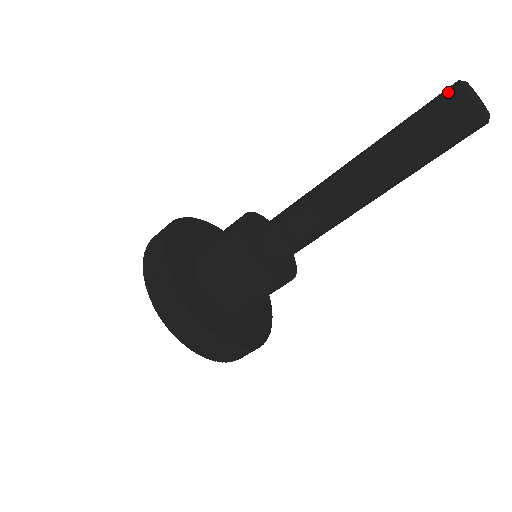
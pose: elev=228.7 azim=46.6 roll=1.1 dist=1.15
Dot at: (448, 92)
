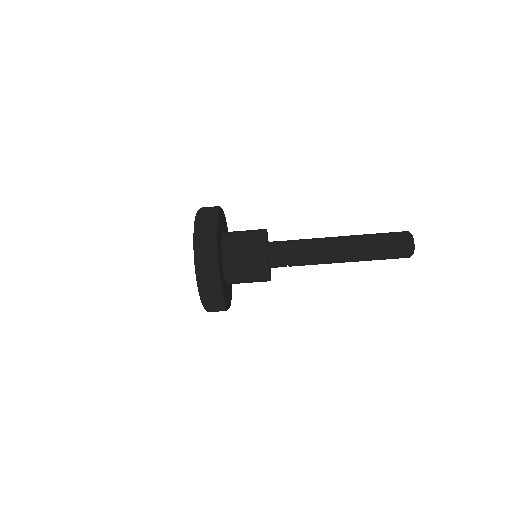
Dot at: occluded
